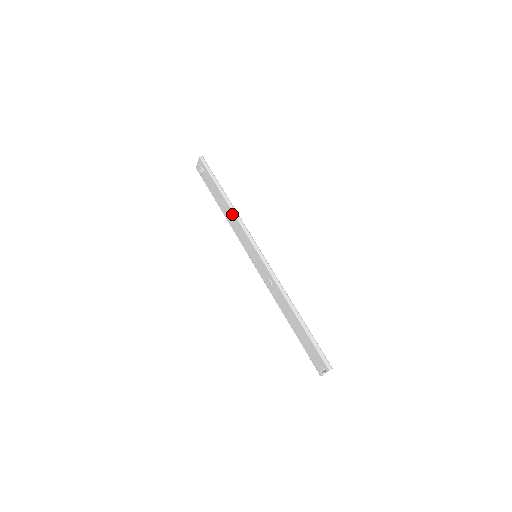
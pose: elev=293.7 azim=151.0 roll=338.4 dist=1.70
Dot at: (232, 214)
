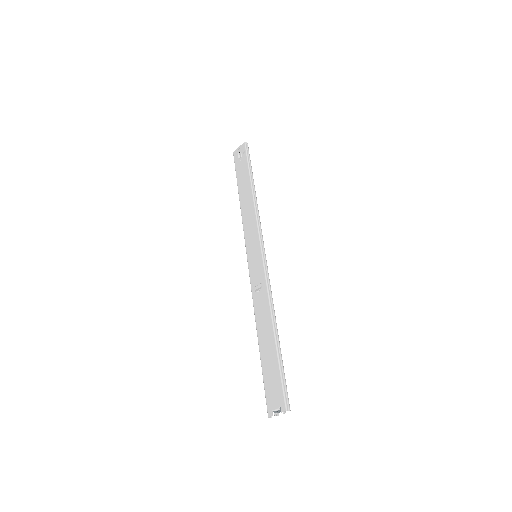
Dot at: (252, 205)
